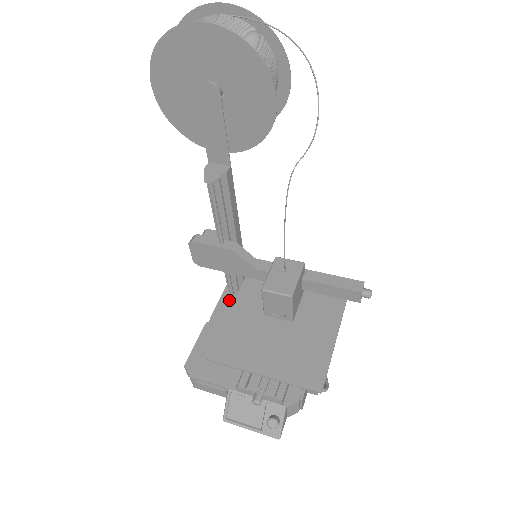
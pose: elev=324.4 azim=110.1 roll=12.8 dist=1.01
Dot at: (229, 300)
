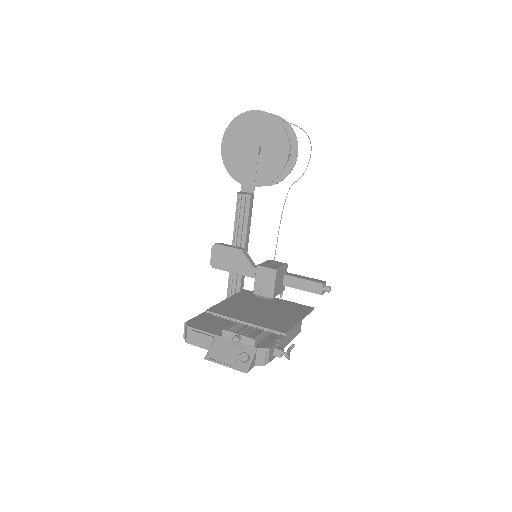
Dot at: occluded
